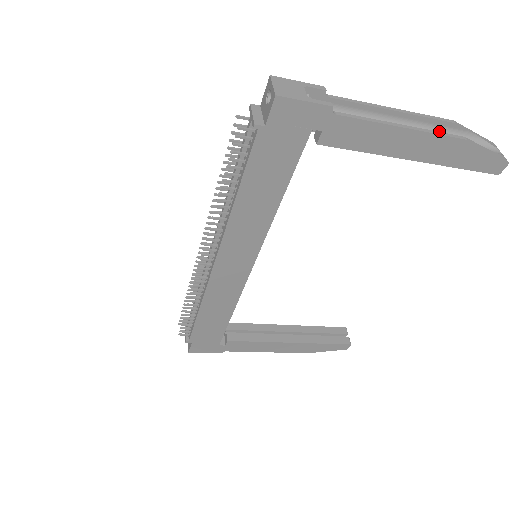
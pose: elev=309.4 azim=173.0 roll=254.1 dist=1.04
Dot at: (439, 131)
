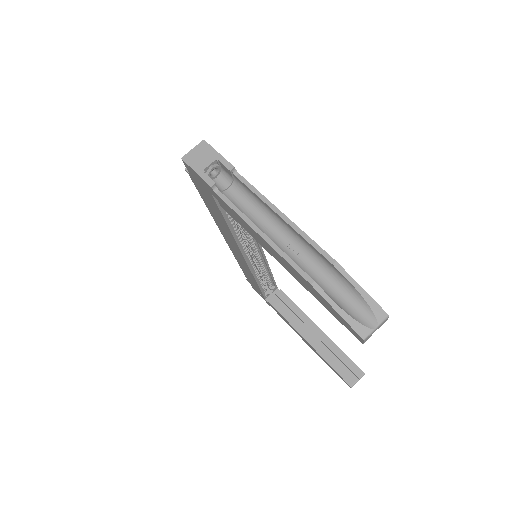
Dot at: (322, 261)
